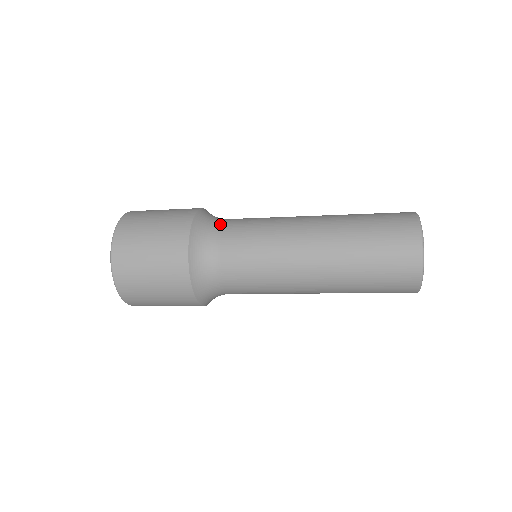
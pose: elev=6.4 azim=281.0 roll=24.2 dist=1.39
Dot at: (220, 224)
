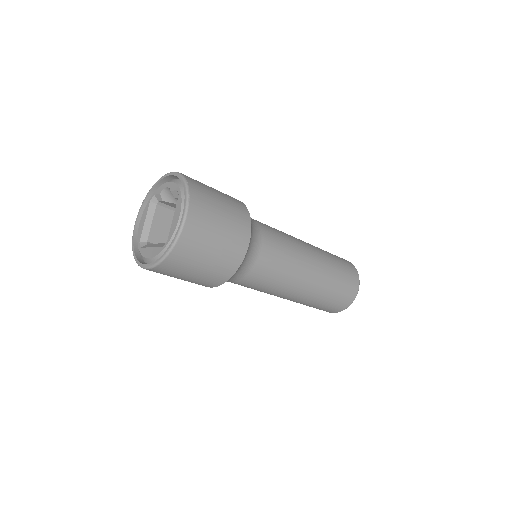
Dot at: (260, 234)
